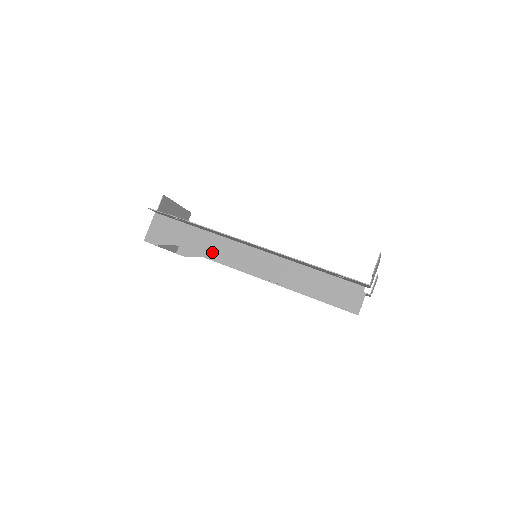
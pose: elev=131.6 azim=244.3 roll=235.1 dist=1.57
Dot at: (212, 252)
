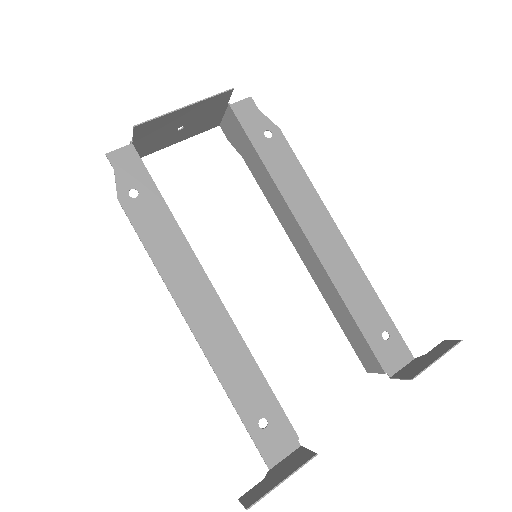
Dot at: occluded
